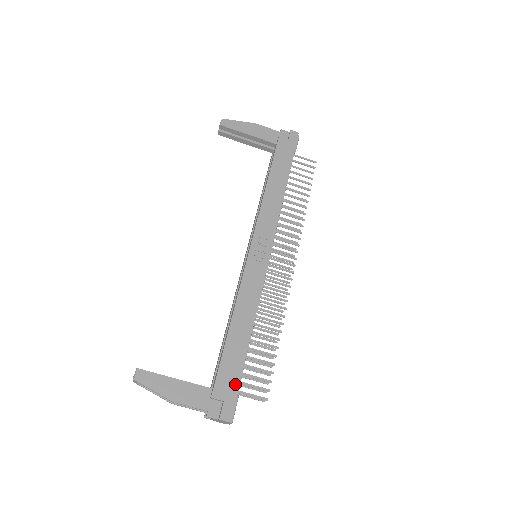
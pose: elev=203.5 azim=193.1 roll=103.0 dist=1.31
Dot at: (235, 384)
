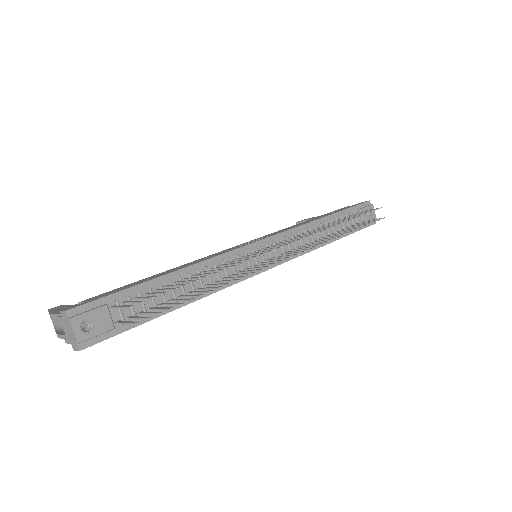
Dot at: (112, 293)
